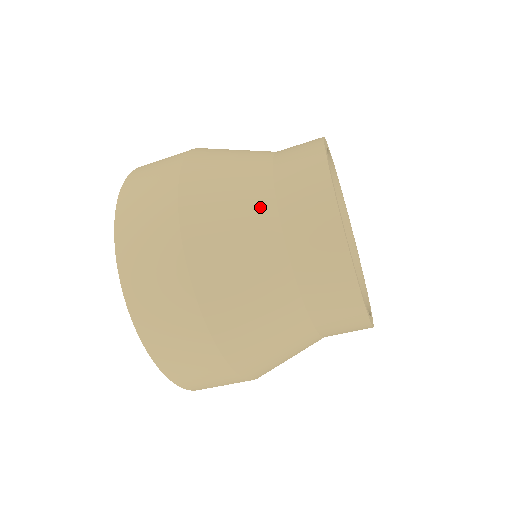
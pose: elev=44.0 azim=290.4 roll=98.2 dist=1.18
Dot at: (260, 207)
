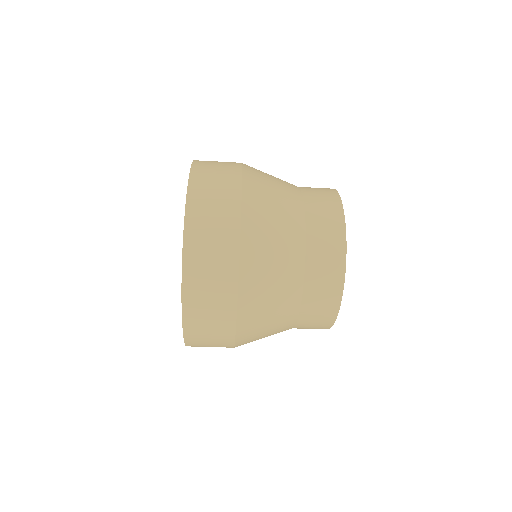
Dot at: (295, 241)
